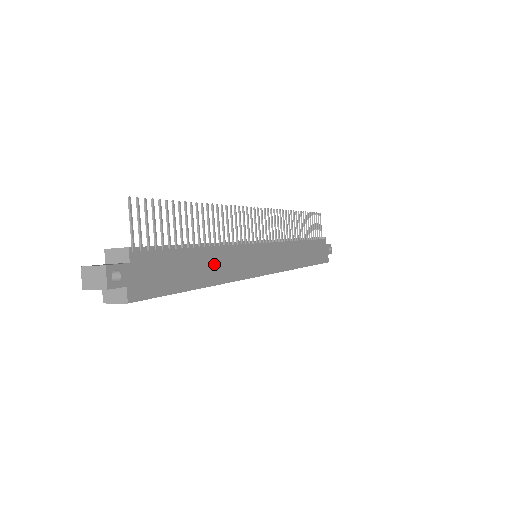
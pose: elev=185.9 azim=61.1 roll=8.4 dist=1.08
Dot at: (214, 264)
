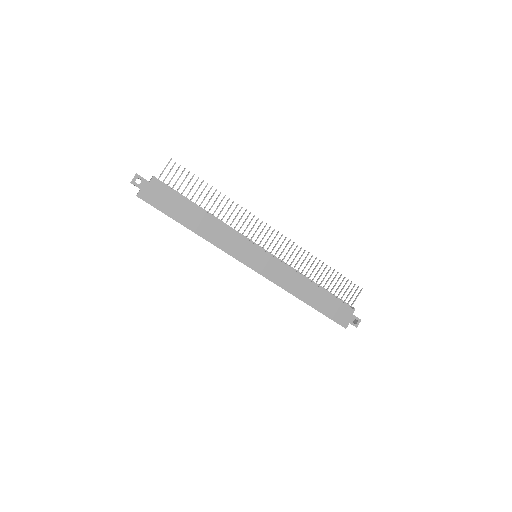
Dot at: (206, 225)
